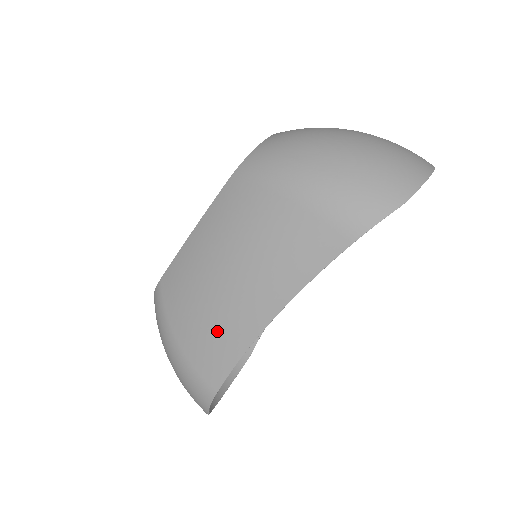
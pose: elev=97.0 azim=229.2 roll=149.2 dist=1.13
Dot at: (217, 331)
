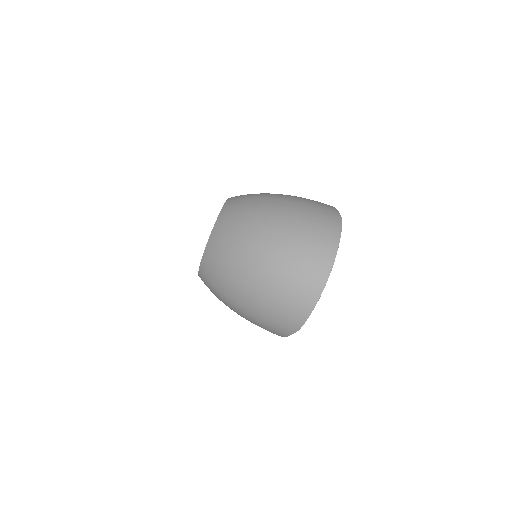
Dot at: occluded
